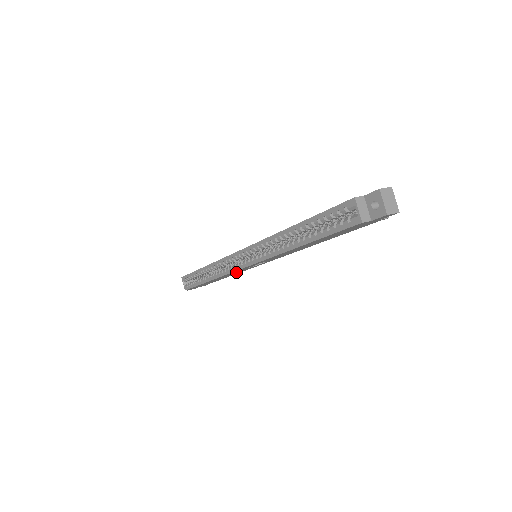
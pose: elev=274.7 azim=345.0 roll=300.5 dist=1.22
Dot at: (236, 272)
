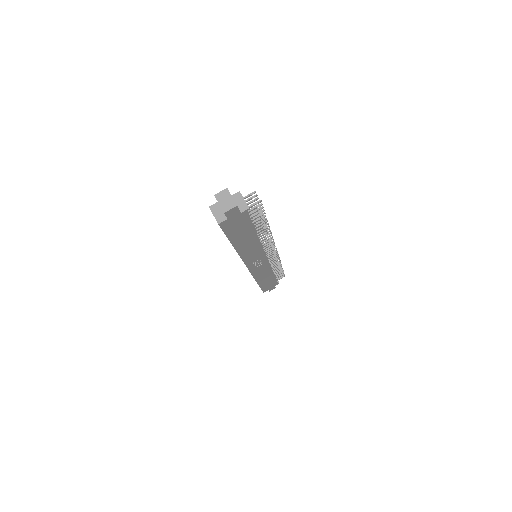
Dot at: (262, 271)
